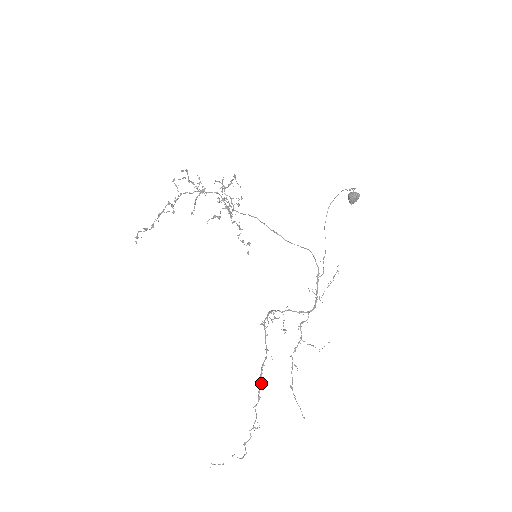
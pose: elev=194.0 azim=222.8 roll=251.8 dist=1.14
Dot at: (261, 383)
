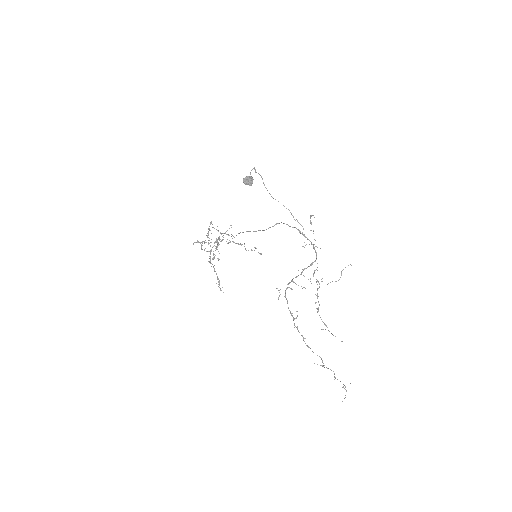
Dot at: occluded
